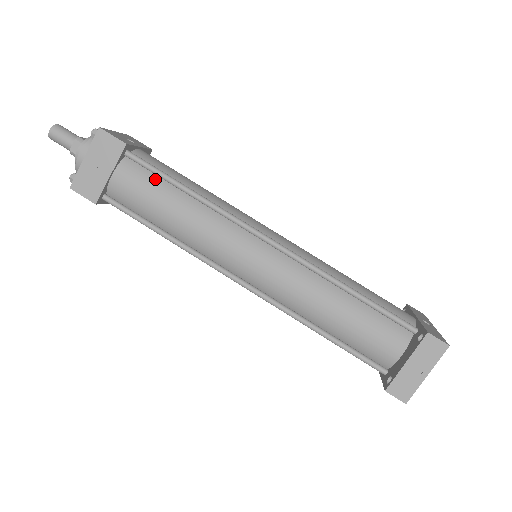
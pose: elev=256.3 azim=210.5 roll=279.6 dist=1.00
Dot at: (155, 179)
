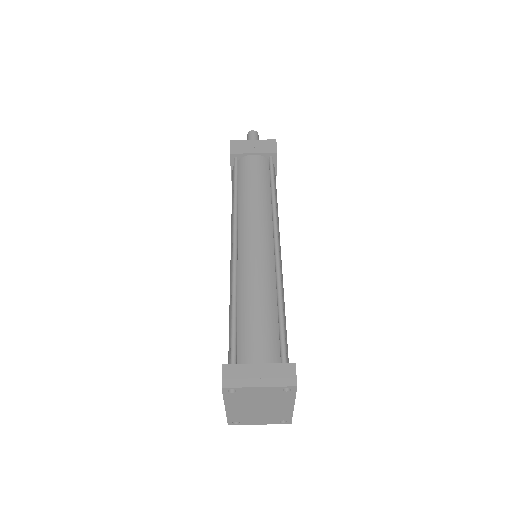
Dot at: (267, 175)
